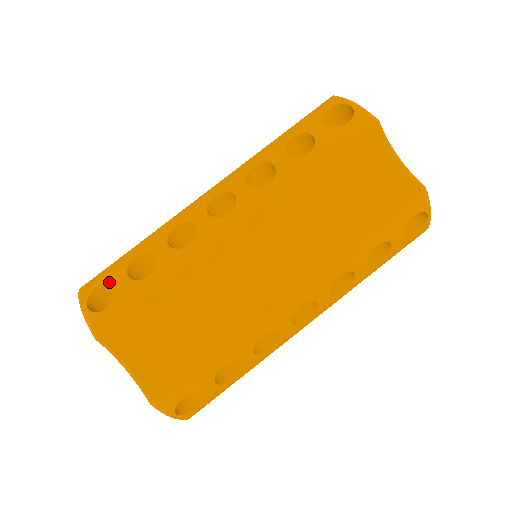
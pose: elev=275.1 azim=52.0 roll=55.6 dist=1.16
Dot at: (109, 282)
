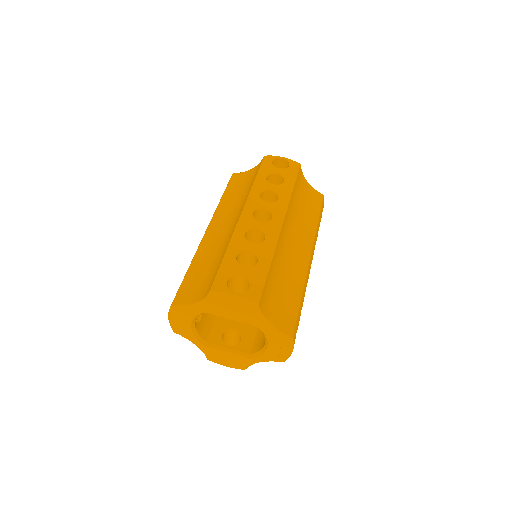
Dot at: (235, 275)
